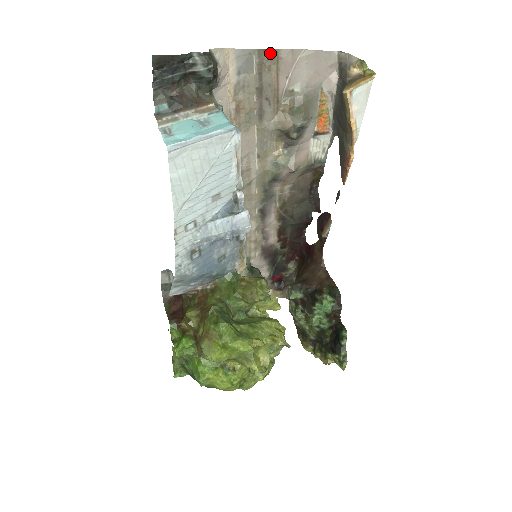
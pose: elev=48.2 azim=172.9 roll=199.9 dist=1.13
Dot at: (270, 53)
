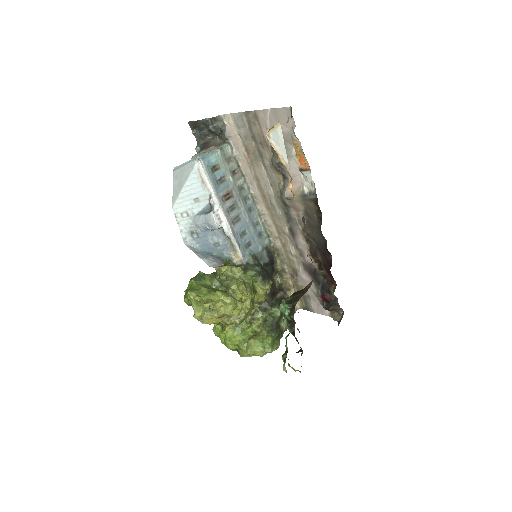
Dot at: (252, 114)
